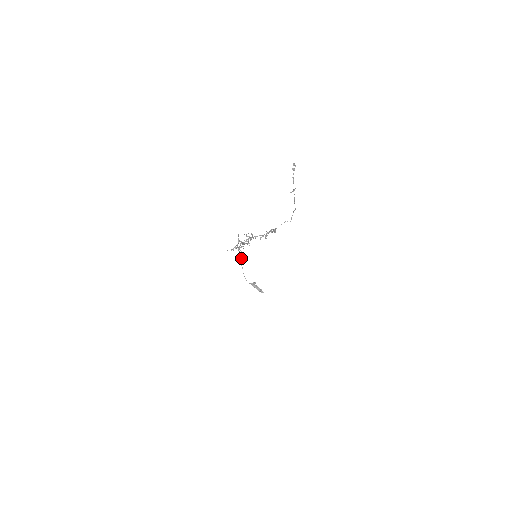
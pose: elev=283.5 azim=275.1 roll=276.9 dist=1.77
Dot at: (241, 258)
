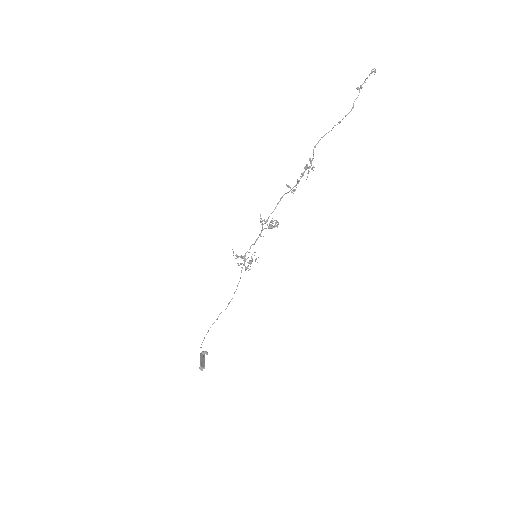
Dot at: (229, 302)
